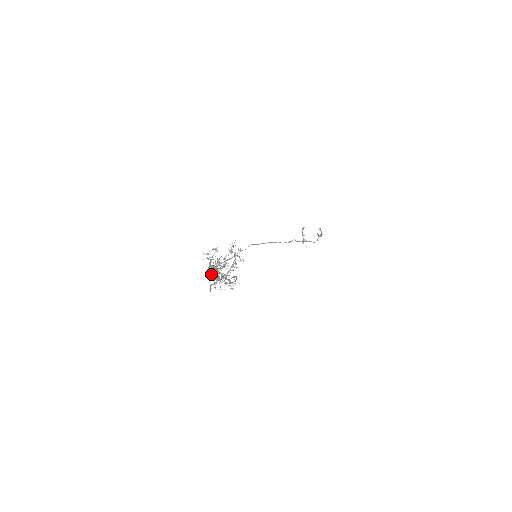
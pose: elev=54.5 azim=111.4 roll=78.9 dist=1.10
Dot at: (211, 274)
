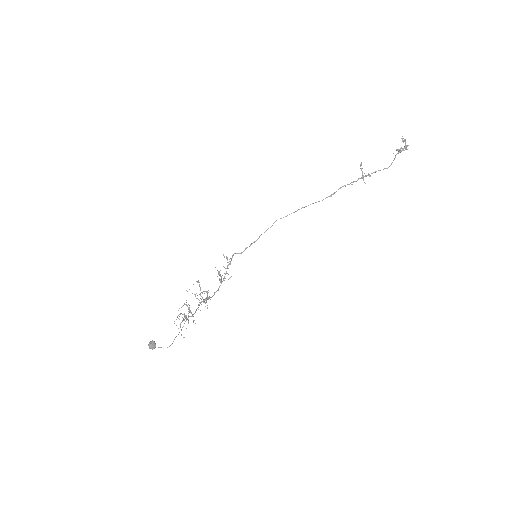
Dot at: (149, 348)
